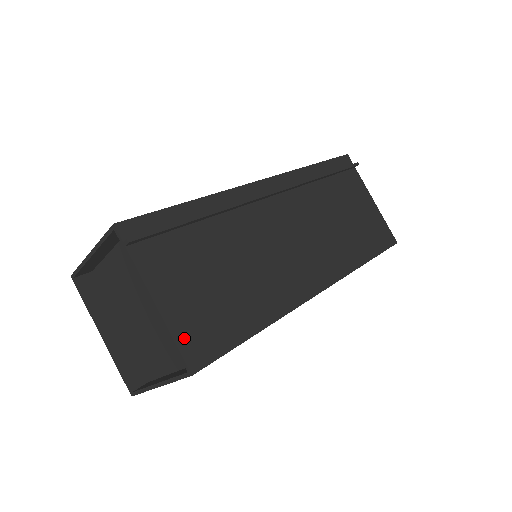
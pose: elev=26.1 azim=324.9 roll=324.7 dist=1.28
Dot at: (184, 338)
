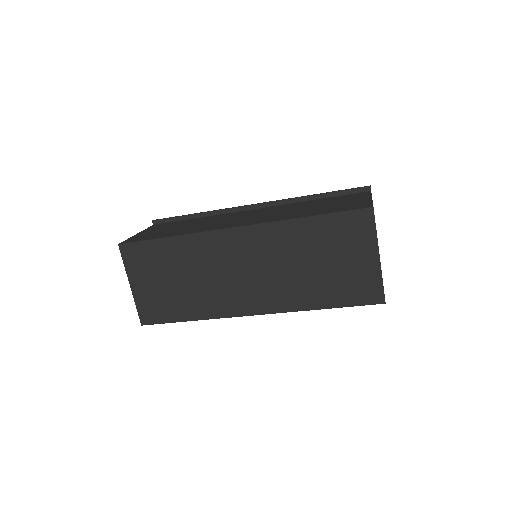
Dot at: (133, 238)
